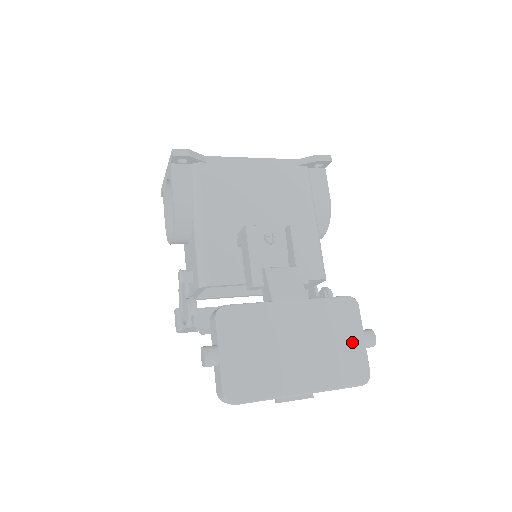
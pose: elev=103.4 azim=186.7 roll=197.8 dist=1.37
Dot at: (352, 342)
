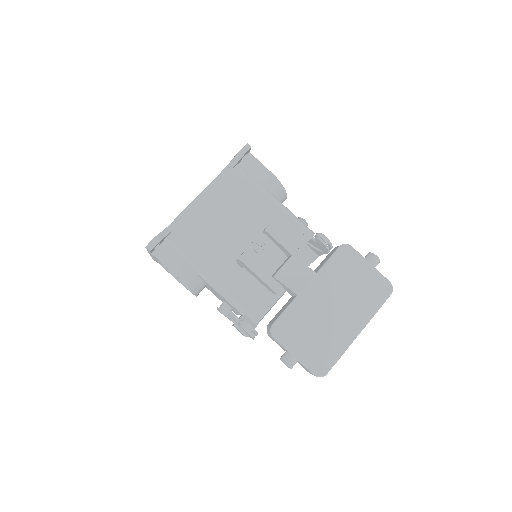
Dot at: (365, 274)
